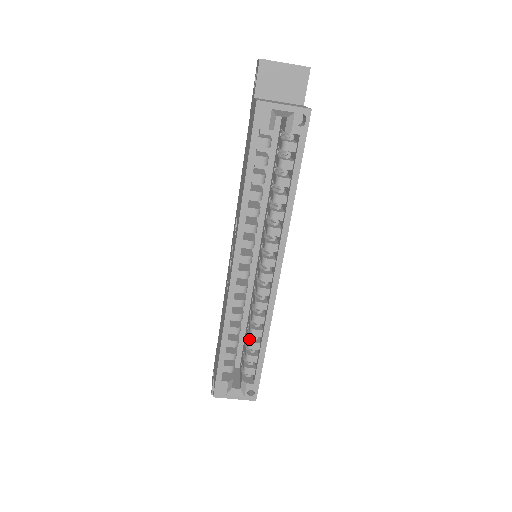
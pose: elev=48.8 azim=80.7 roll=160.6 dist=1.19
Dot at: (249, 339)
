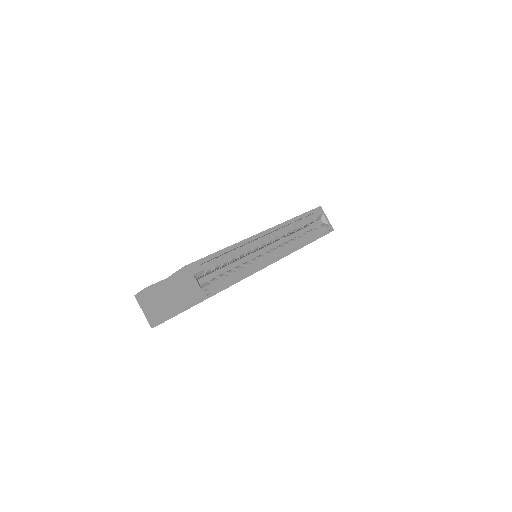
Dot at: (231, 271)
